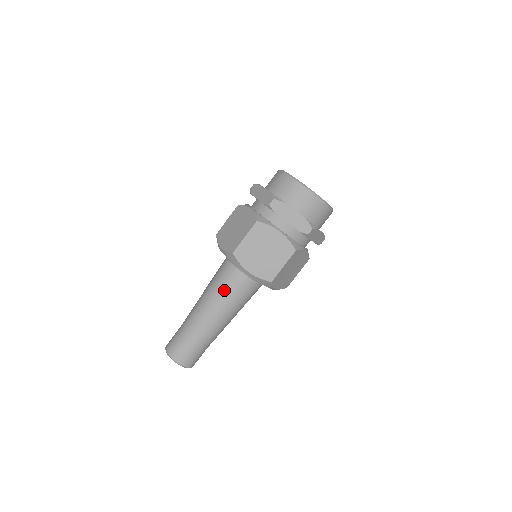
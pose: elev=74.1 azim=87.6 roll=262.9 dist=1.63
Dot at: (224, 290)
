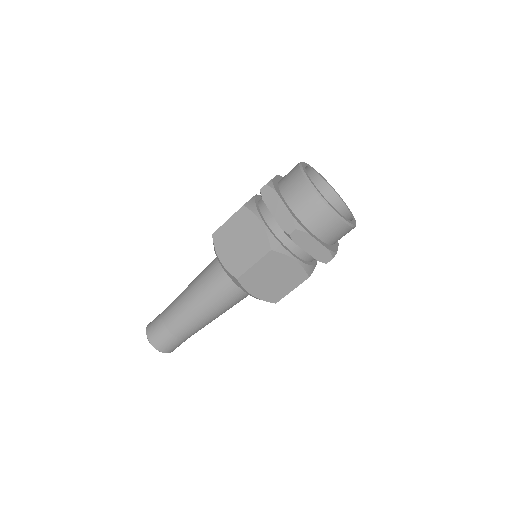
Dot at: (219, 298)
